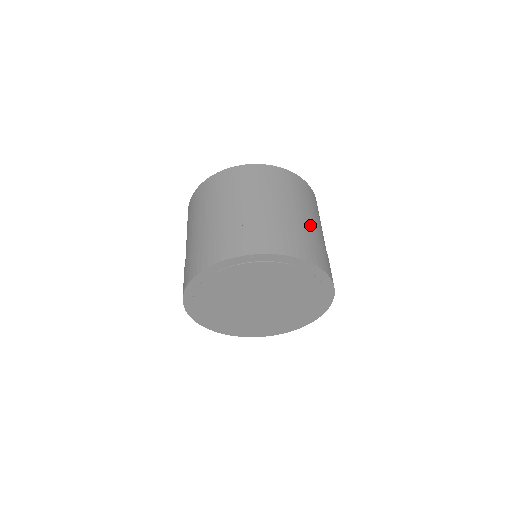
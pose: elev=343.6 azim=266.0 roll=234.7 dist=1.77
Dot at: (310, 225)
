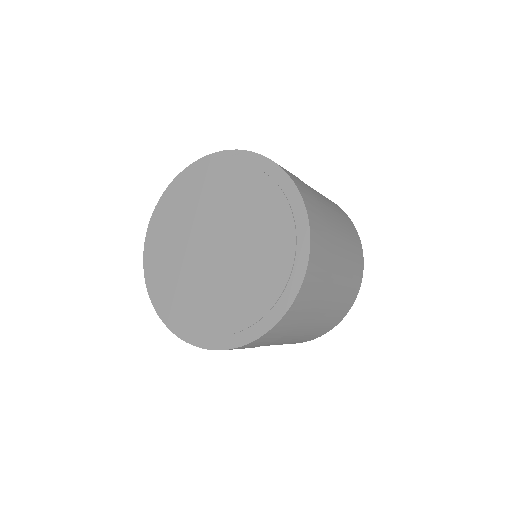
Dot at: (321, 200)
